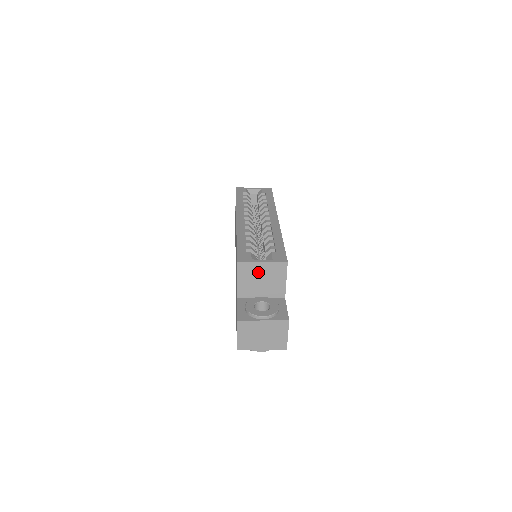
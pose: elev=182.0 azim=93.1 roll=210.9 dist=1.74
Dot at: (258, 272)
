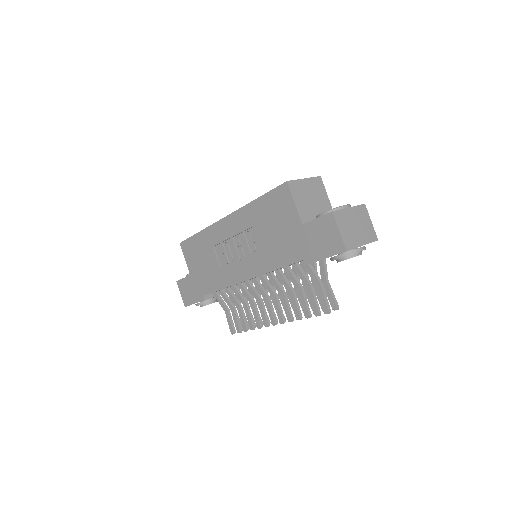
Dot at: (306, 190)
